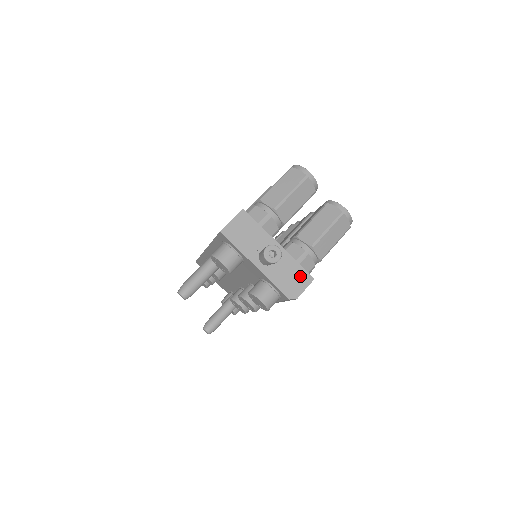
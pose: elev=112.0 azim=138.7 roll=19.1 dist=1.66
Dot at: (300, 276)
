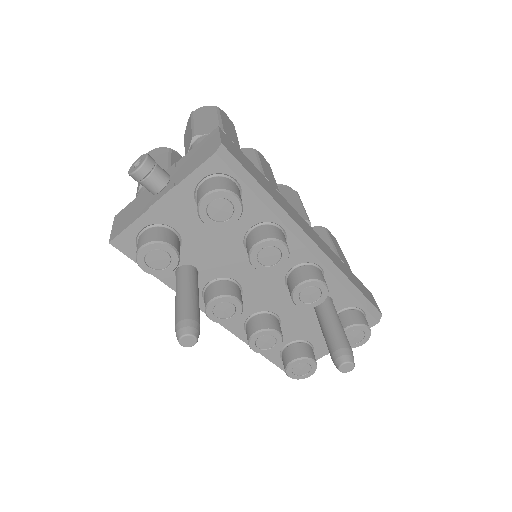
Dot at: (204, 144)
